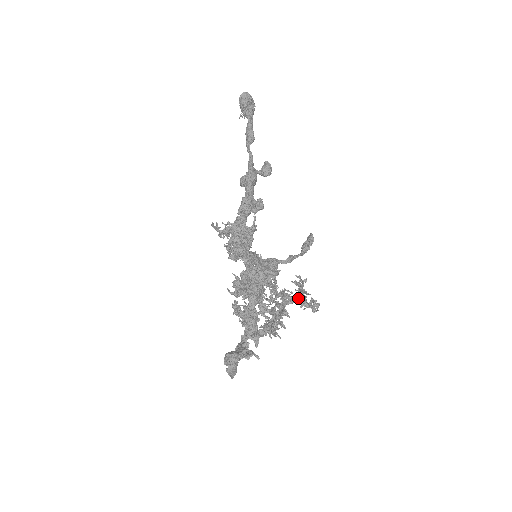
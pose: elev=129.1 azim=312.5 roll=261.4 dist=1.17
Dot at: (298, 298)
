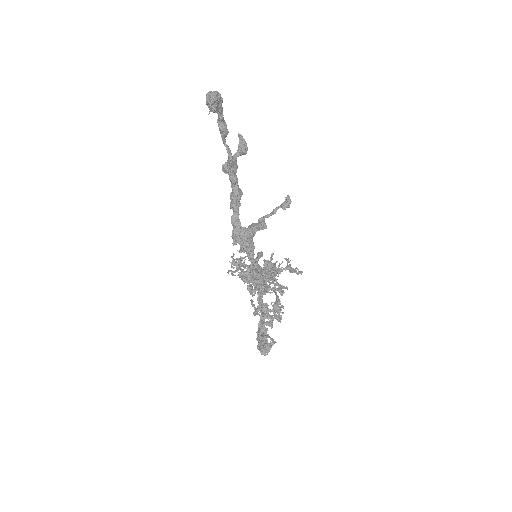
Dot at: occluded
